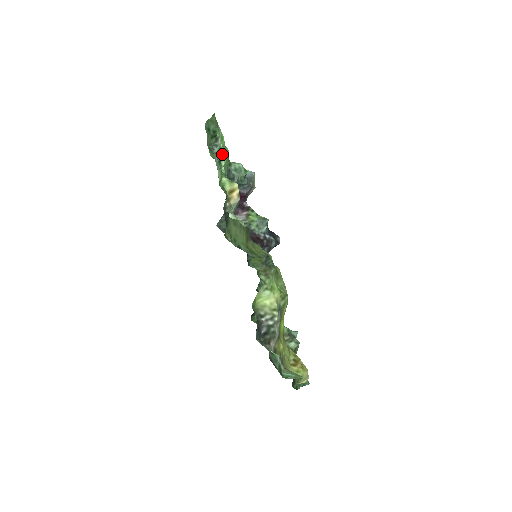
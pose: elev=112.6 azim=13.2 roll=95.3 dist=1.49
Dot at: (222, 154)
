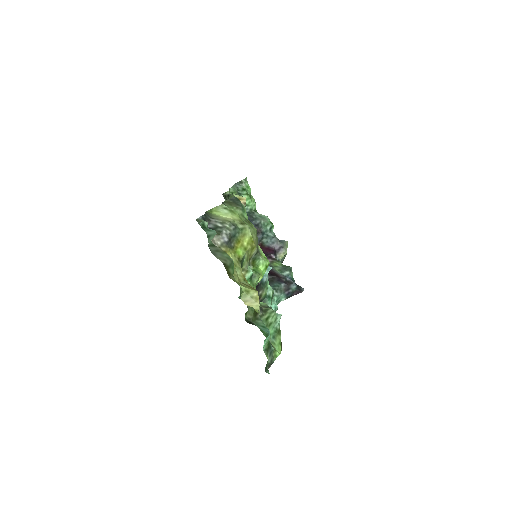
Dot at: (244, 192)
